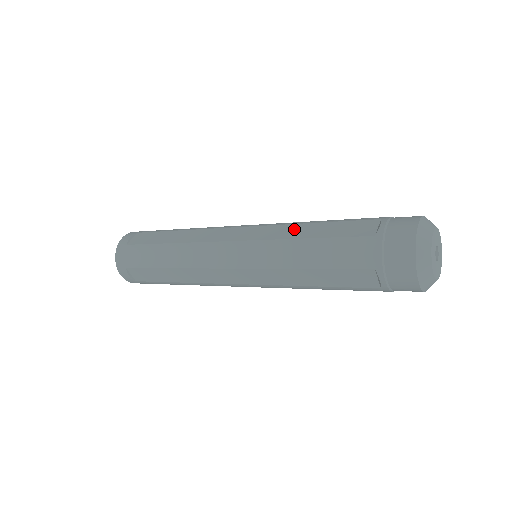
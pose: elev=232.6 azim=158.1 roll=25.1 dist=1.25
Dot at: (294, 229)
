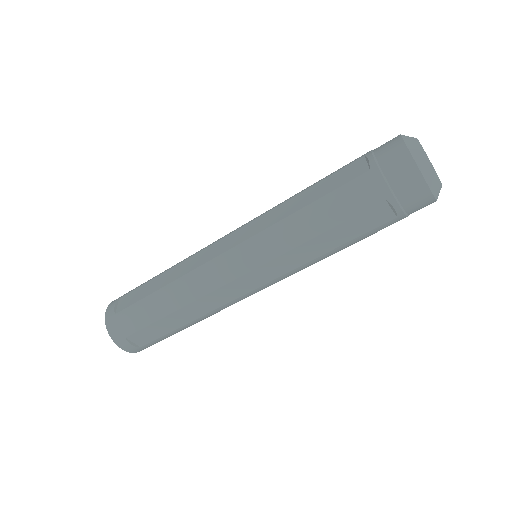
Dot at: (285, 207)
